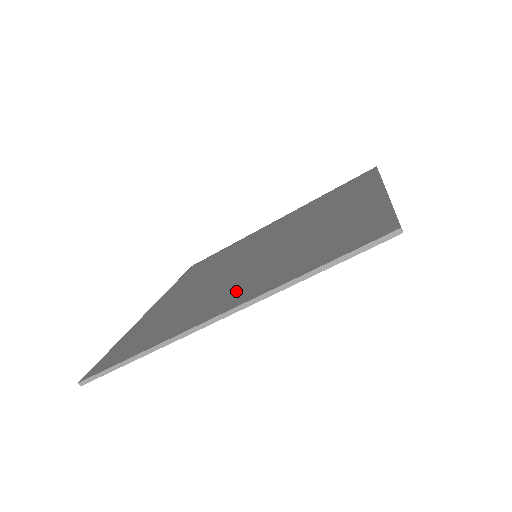
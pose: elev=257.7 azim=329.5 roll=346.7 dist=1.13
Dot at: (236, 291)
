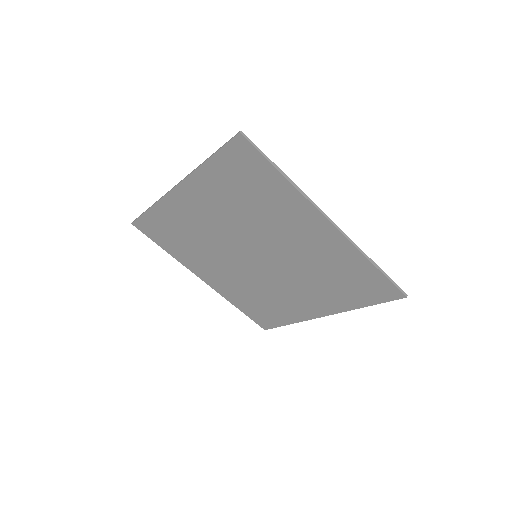
Dot at: (203, 203)
